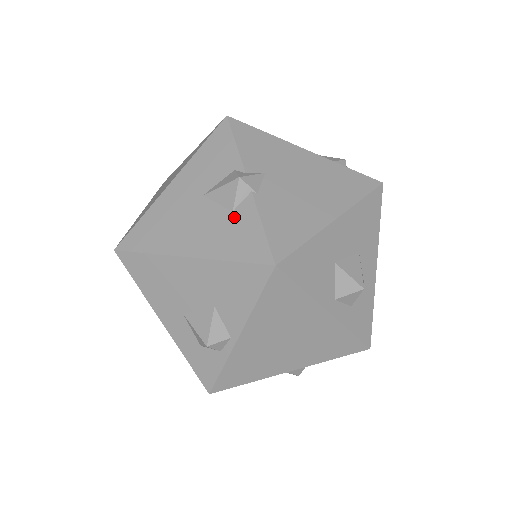
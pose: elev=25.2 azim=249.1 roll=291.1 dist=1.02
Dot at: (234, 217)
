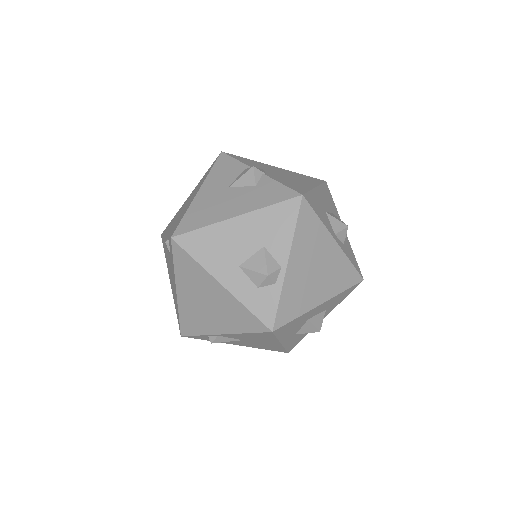
Dot at: (259, 187)
